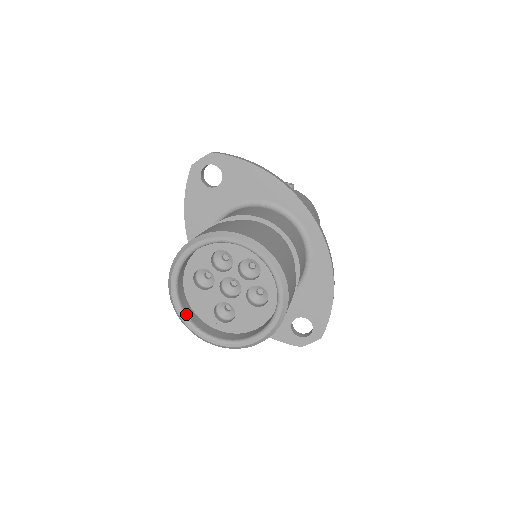
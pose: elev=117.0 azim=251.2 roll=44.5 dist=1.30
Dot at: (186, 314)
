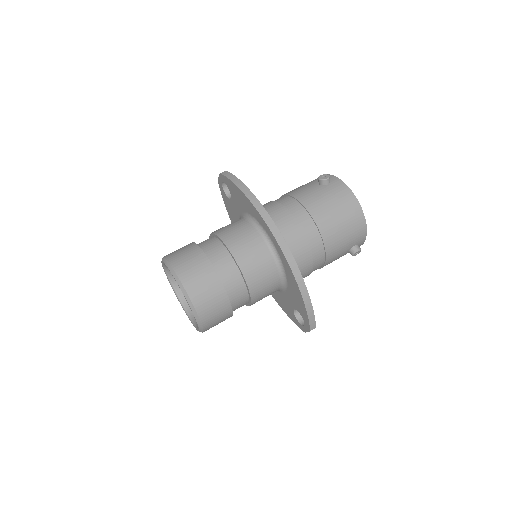
Dot at: (181, 300)
